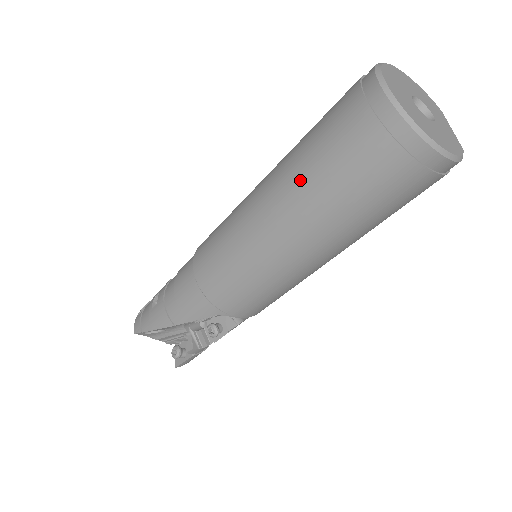
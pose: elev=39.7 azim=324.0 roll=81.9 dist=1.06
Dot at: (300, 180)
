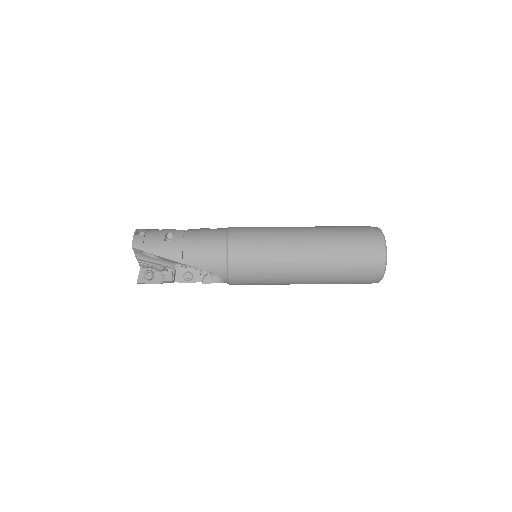
Dot at: (331, 250)
